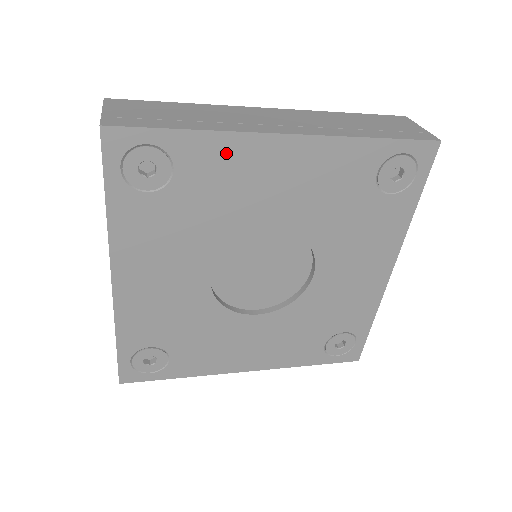
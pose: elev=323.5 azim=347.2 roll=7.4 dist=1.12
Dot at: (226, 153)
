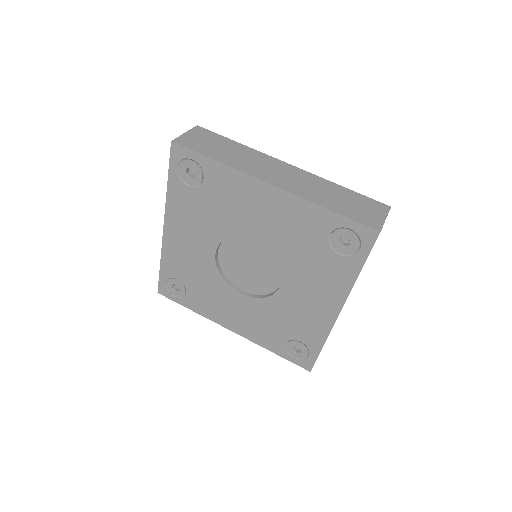
Dot at: (233, 181)
